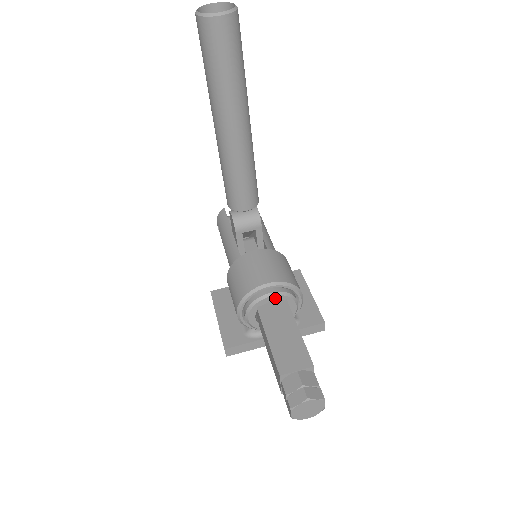
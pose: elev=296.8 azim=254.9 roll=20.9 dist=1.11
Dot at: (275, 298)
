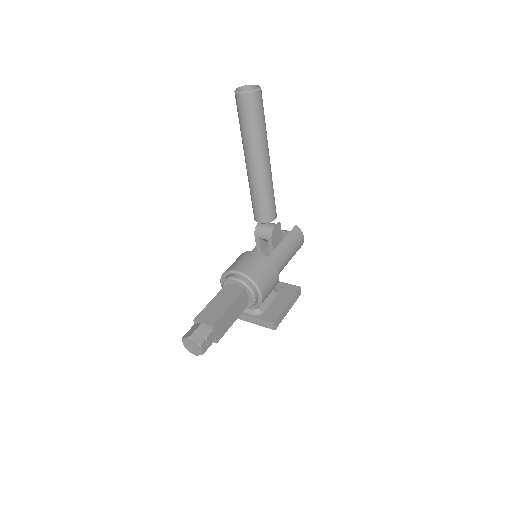
Dot at: (238, 283)
